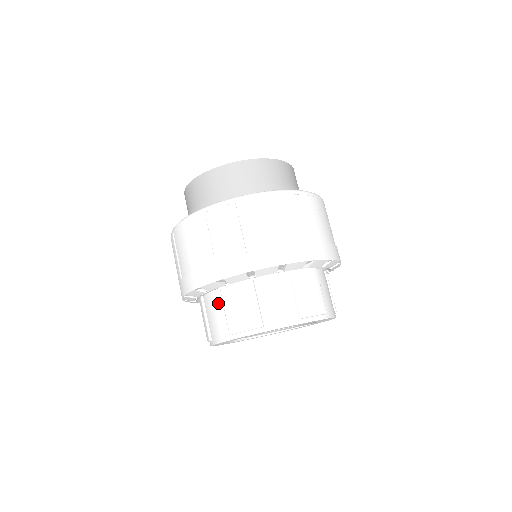
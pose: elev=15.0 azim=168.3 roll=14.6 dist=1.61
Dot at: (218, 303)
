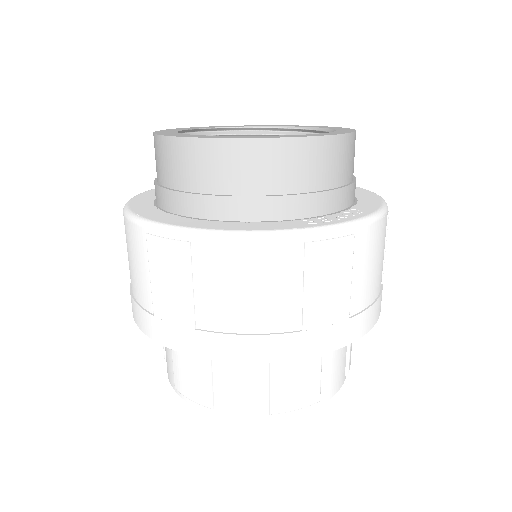
Dot at: (257, 369)
